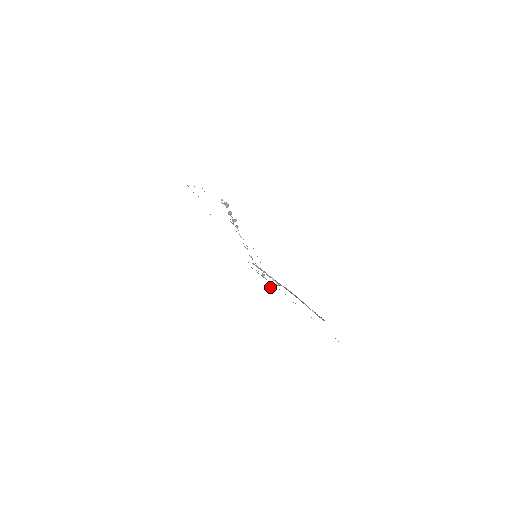
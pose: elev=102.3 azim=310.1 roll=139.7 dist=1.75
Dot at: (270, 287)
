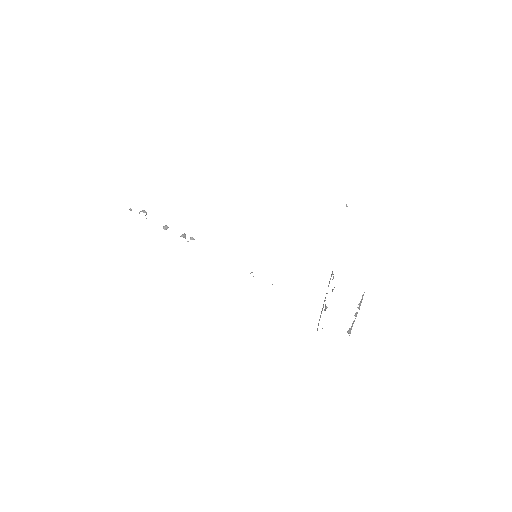
Dot at: occluded
